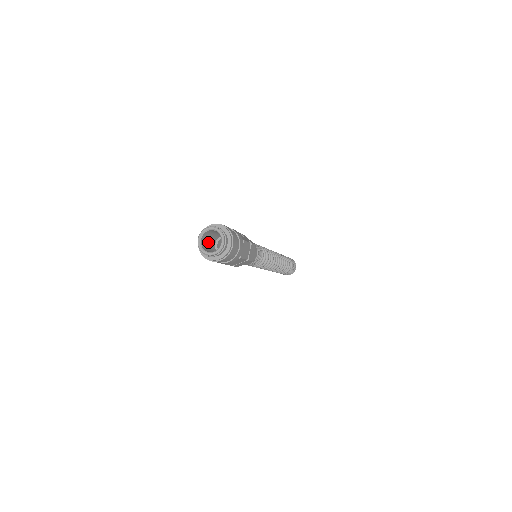
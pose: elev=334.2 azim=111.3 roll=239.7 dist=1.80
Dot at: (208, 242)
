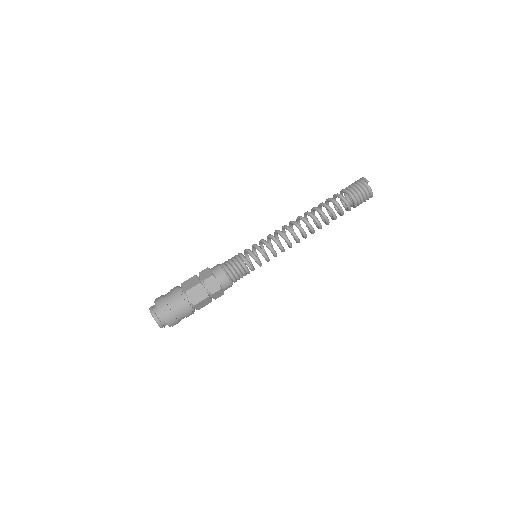
Dot at: occluded
